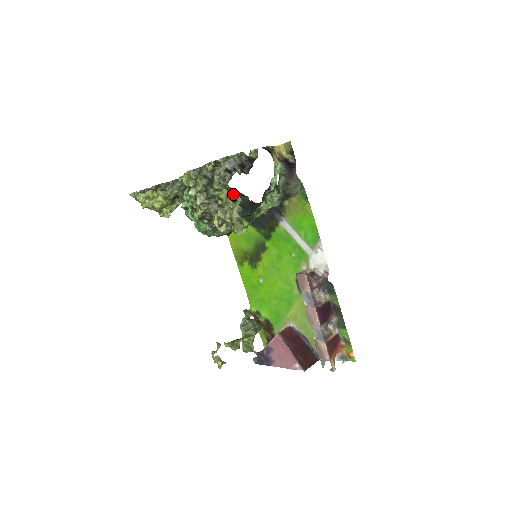
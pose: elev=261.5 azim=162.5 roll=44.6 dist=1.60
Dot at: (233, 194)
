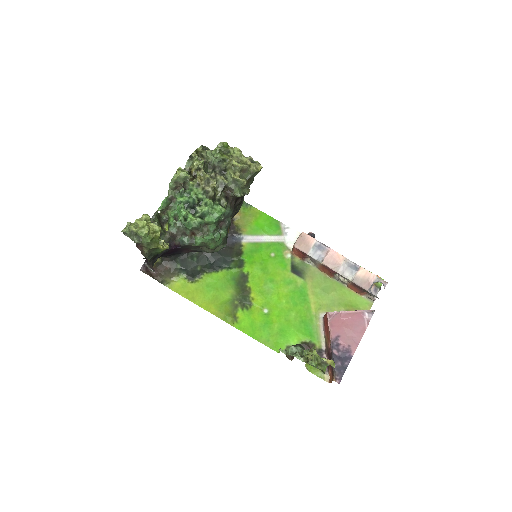
Dot at: (182, 261)
